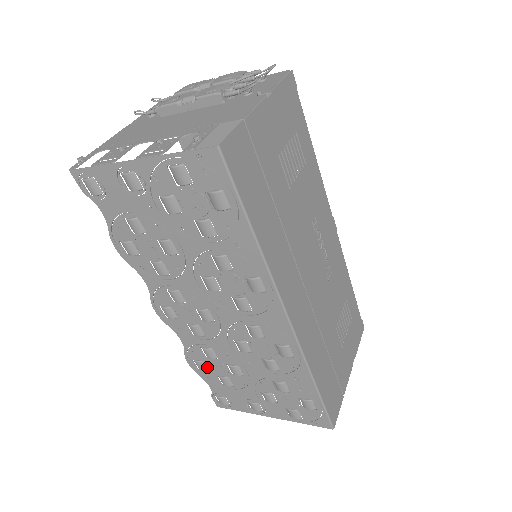
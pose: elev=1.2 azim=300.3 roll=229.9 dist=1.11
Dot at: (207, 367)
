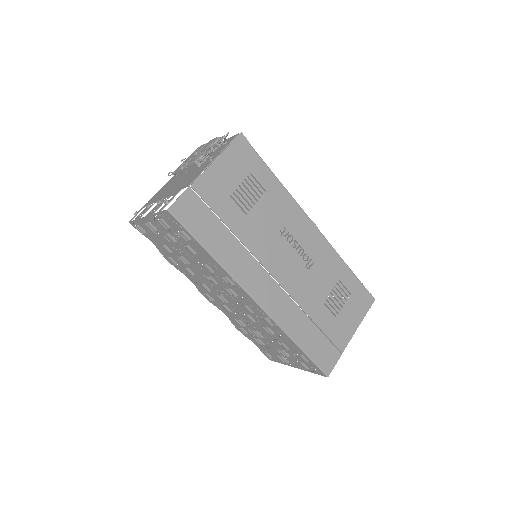
Dot at: (247, 332)
